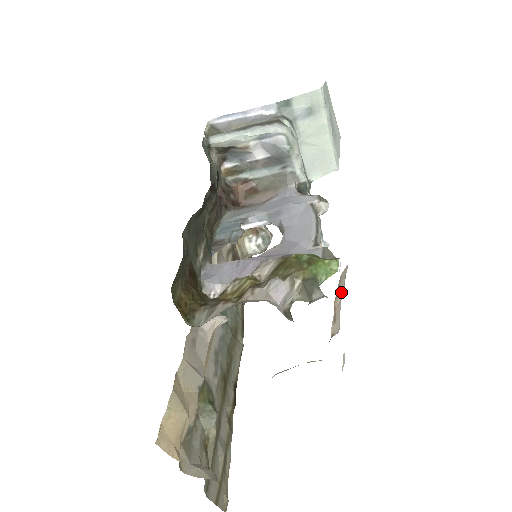
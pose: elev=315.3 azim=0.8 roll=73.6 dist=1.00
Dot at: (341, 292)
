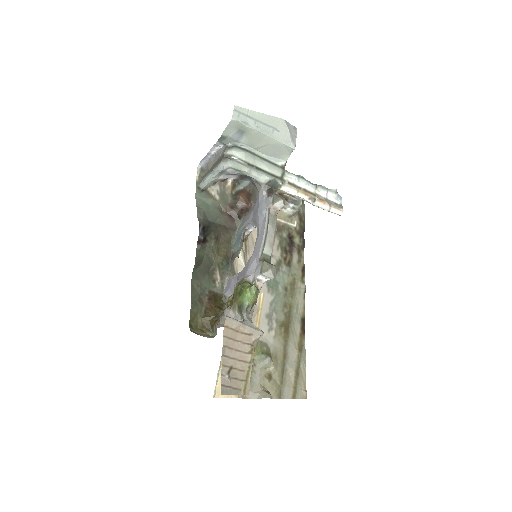
Dot at: (238, 326)
